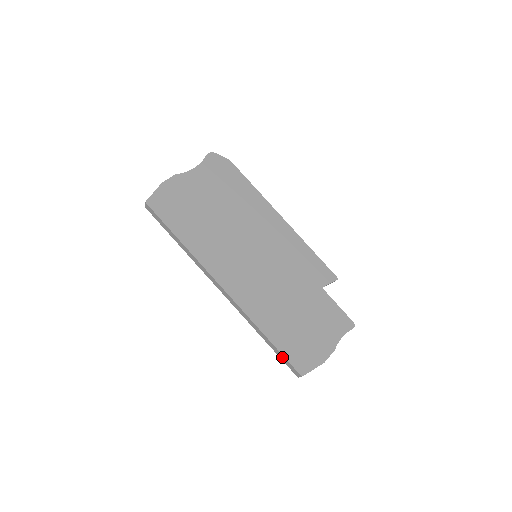
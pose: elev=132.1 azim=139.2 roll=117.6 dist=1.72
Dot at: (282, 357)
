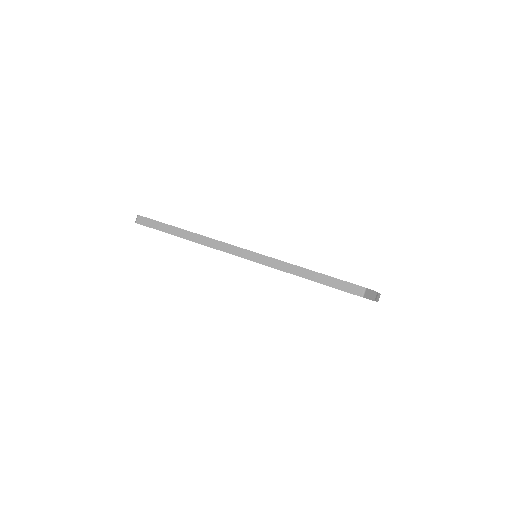
Dot at: (333, 282)
